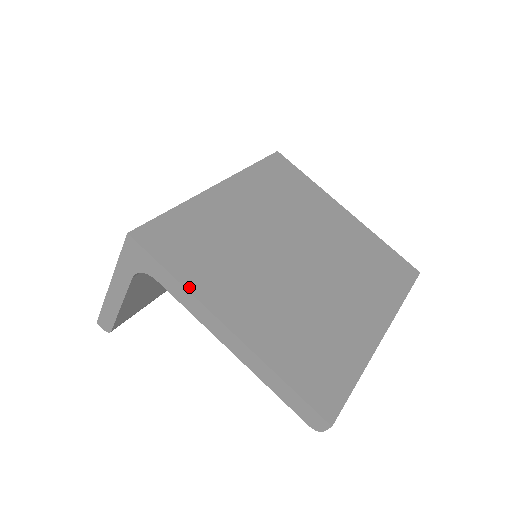
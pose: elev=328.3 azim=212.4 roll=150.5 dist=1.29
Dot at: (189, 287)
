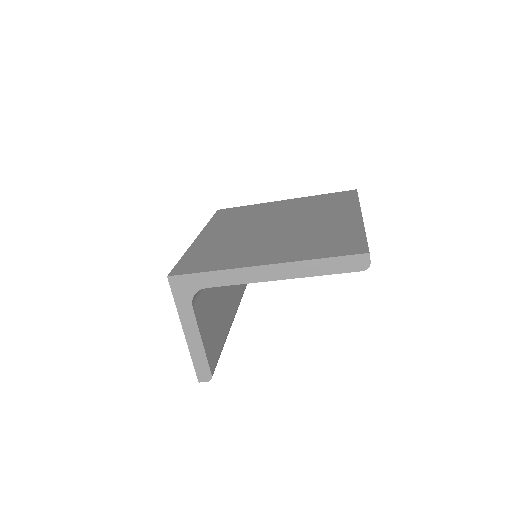
Dot at: (226, 268)
